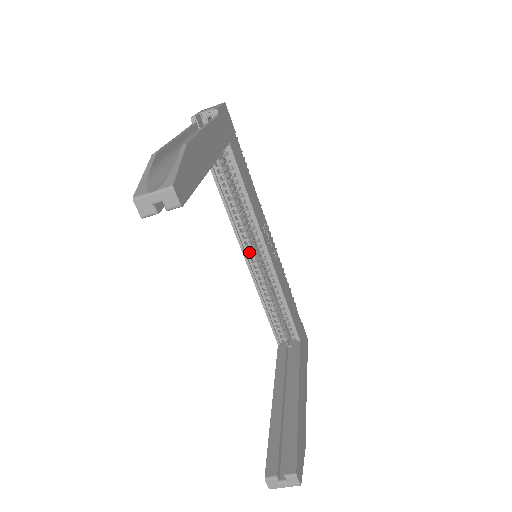
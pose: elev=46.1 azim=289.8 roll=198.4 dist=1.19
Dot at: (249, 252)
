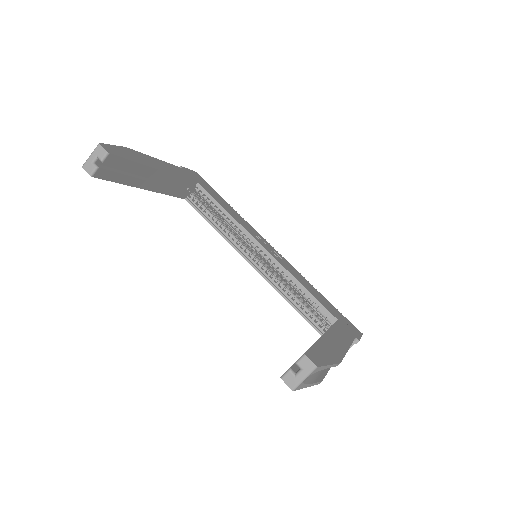
Dot at: (251, 258)
